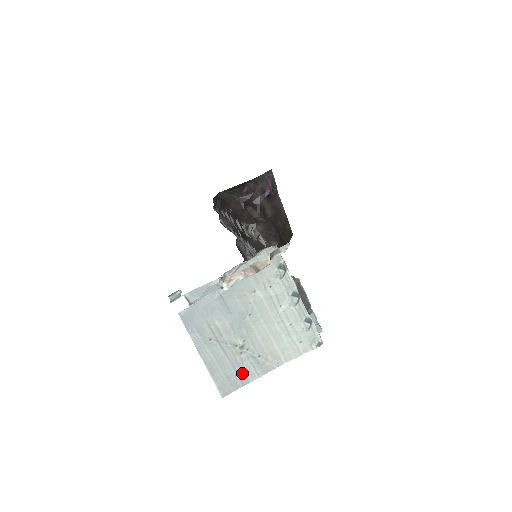
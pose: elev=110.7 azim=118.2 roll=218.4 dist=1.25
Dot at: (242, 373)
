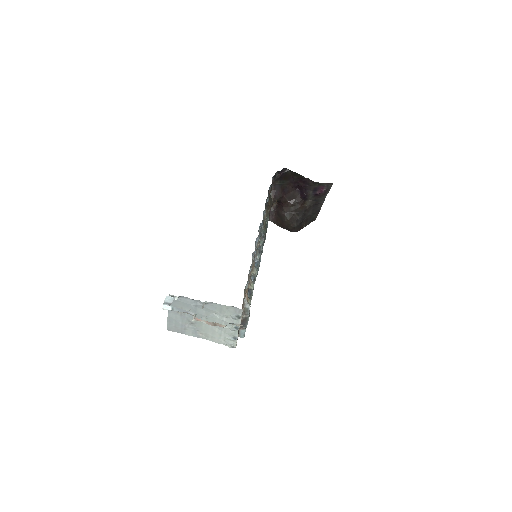
Dot at: (184, 330)
